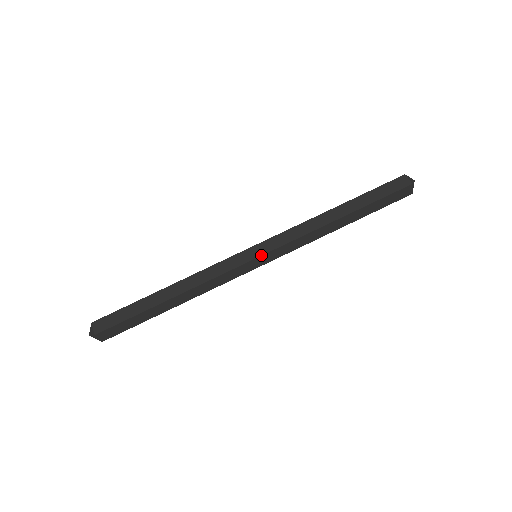
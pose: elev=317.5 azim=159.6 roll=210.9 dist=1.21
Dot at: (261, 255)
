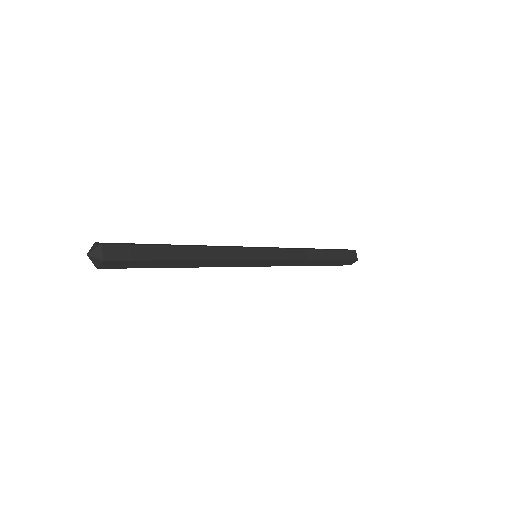
Dot at: (263, 248)
